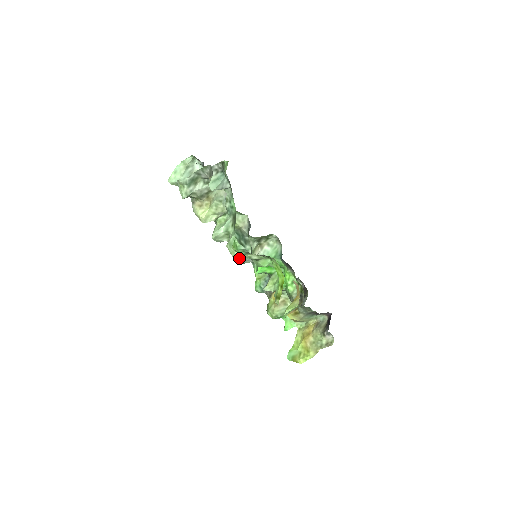
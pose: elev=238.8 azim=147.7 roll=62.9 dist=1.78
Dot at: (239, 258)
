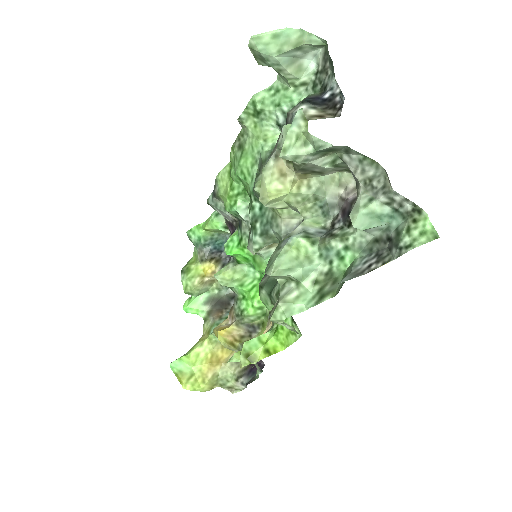
Dot at: (212, 197)
